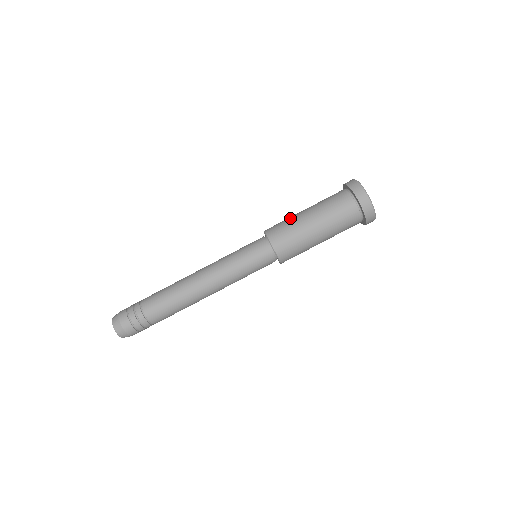
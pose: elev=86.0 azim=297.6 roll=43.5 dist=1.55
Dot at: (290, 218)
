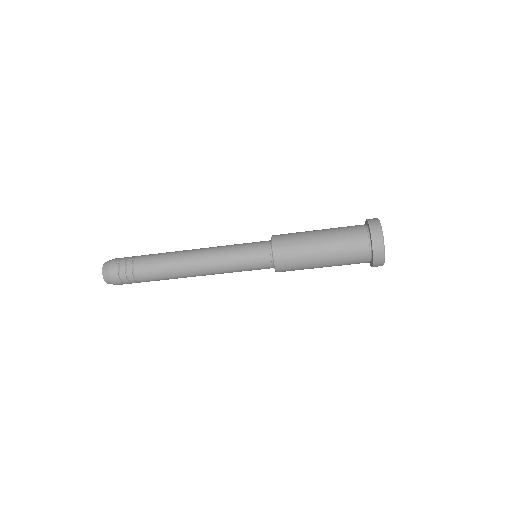
Dot at: (304, 261)
